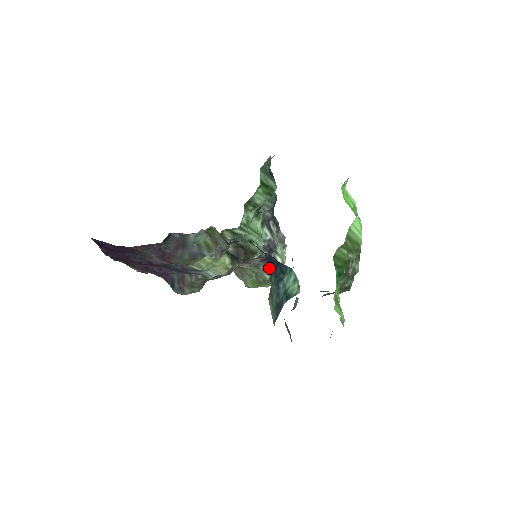
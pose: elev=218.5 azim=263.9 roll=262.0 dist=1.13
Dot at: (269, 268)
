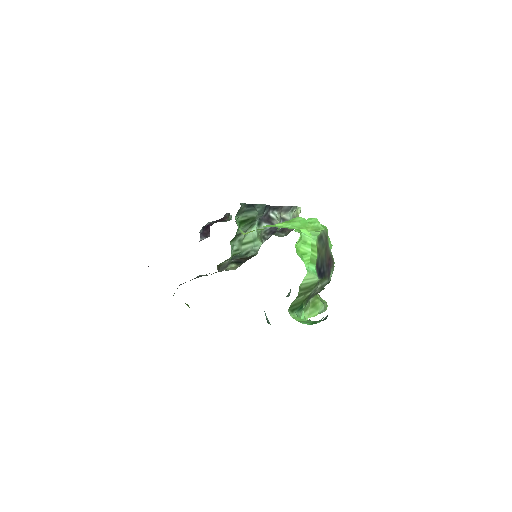
Dot at: occluded
